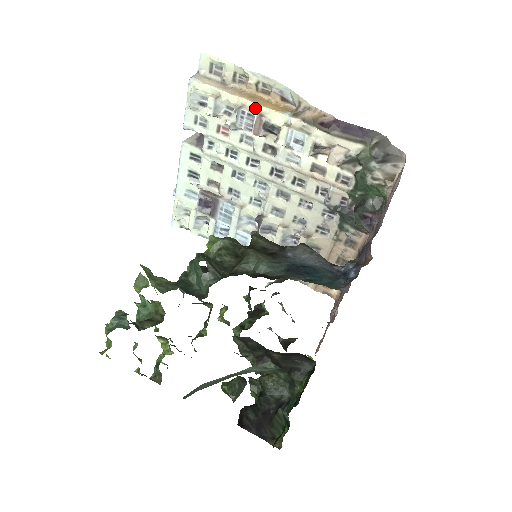
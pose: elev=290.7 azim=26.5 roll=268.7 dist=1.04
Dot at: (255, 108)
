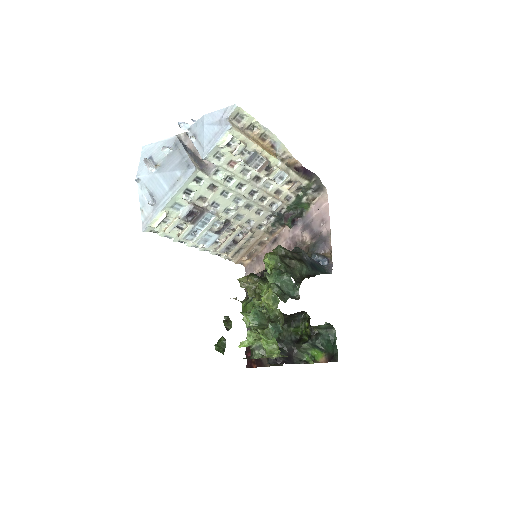
Dot at: (263, 153)
